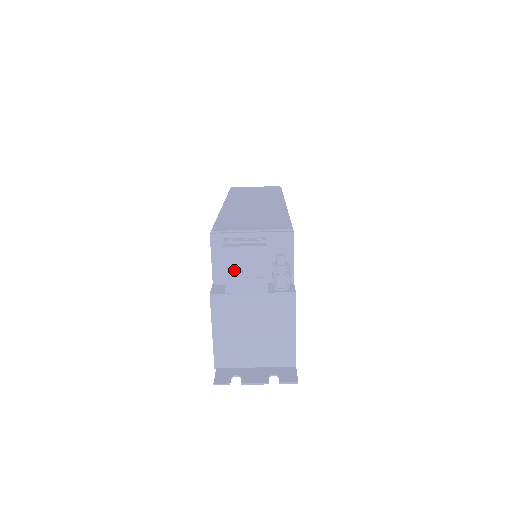
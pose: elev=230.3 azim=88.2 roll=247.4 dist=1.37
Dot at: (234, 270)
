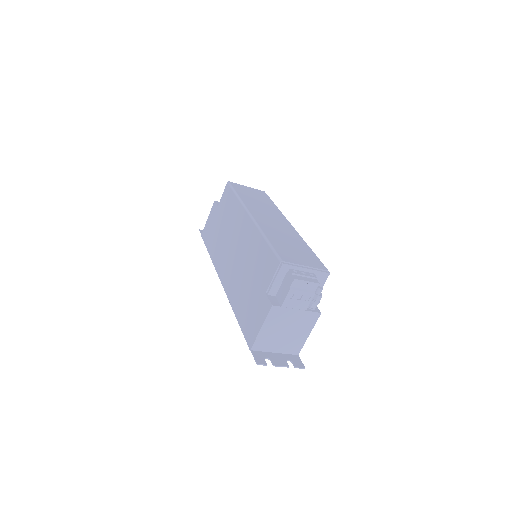
Dot at: (294, 294)
